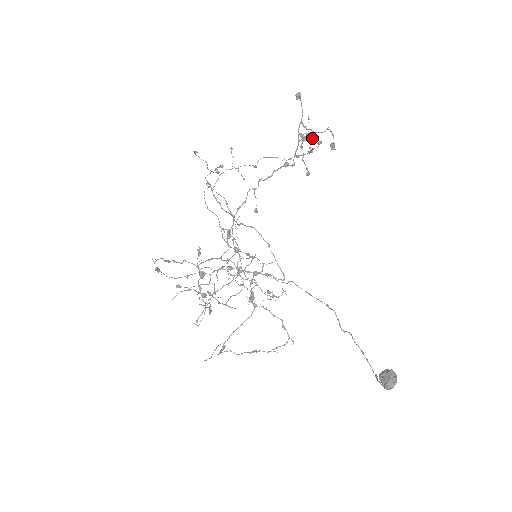
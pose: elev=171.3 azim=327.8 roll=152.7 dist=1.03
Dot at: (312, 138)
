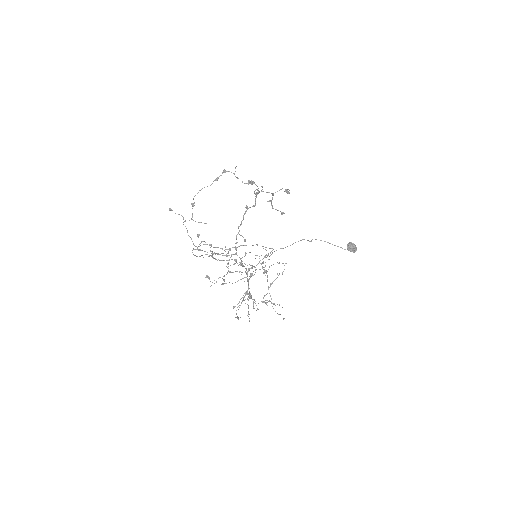
Dot at: (248, 181)
